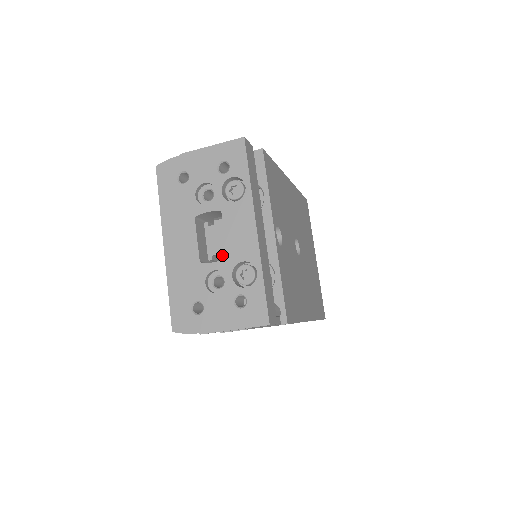
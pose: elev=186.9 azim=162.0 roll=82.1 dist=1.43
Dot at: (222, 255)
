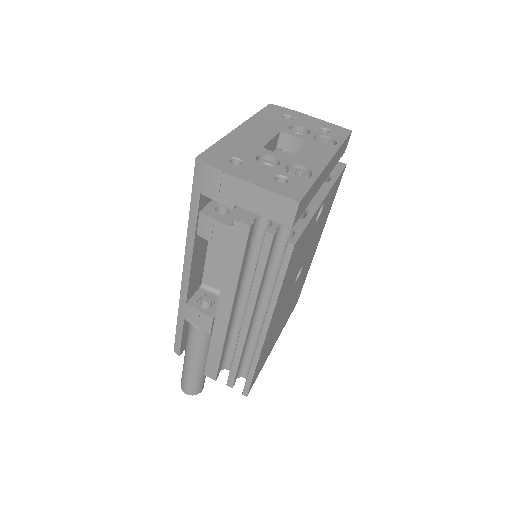
Dot at: occluded
